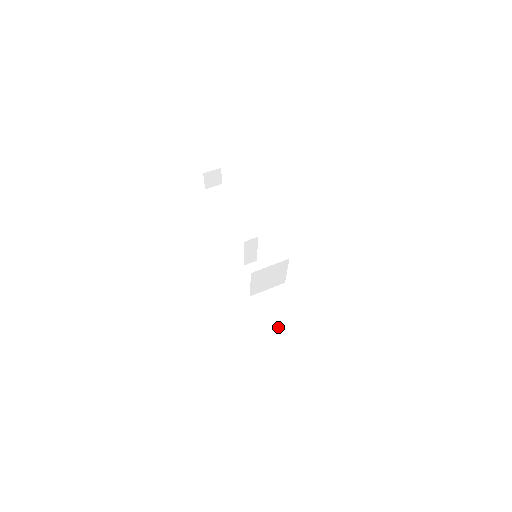
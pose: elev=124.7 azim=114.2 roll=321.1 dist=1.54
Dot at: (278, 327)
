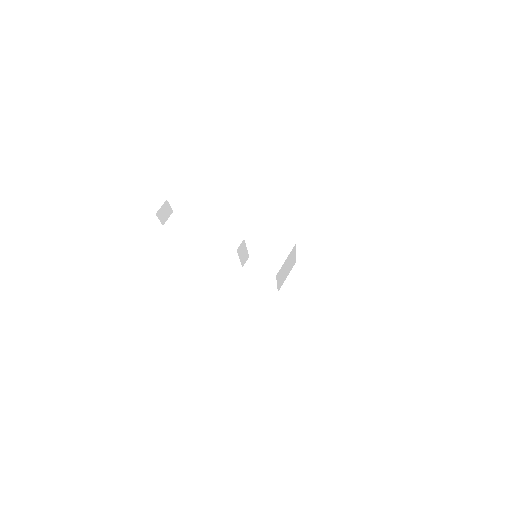
Dot at: (318, 301)
